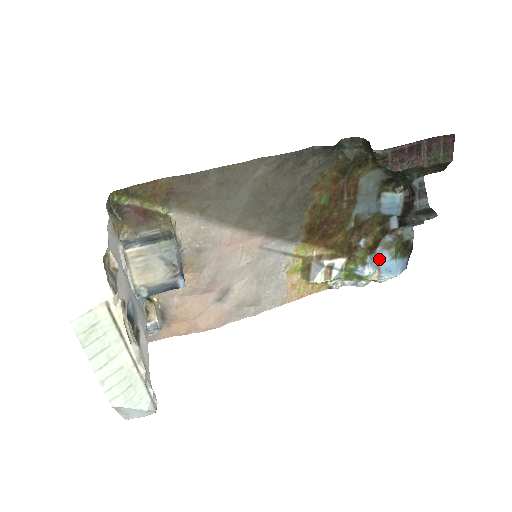
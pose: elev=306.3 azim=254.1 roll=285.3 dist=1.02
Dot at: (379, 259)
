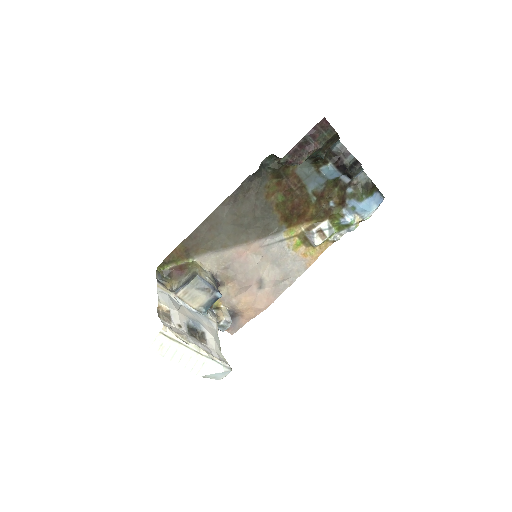
Dot at: (352, 207)
